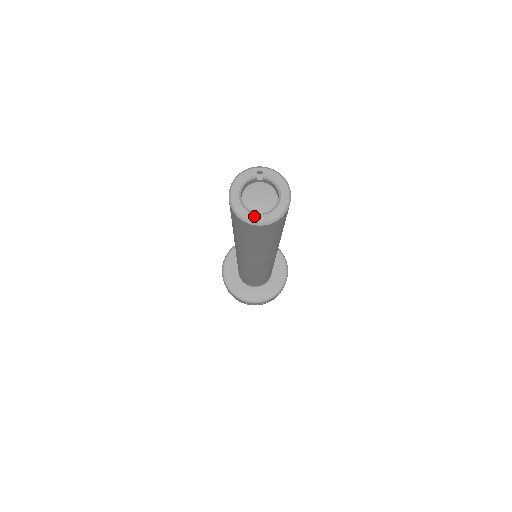
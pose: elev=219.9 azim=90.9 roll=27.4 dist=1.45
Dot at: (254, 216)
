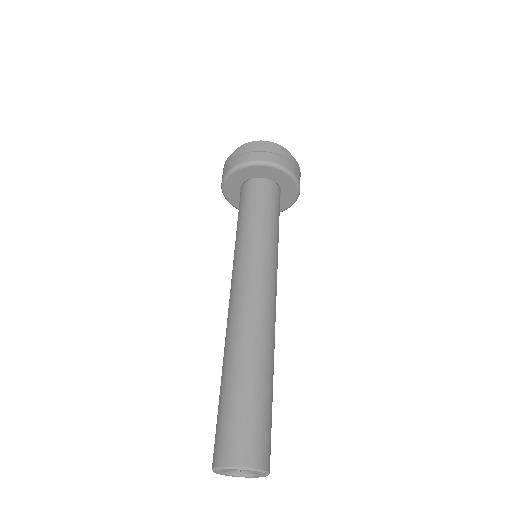
Dot at: (238, 476)
